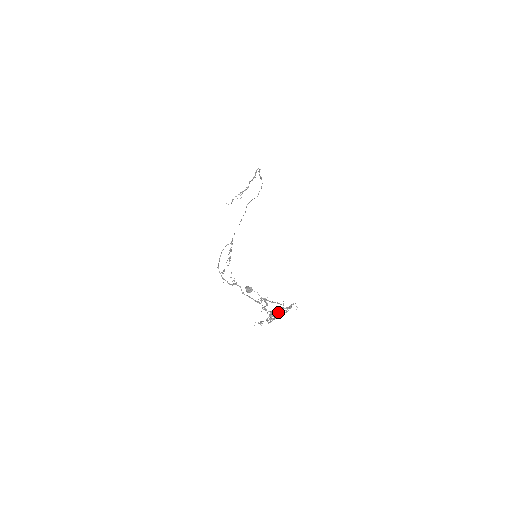
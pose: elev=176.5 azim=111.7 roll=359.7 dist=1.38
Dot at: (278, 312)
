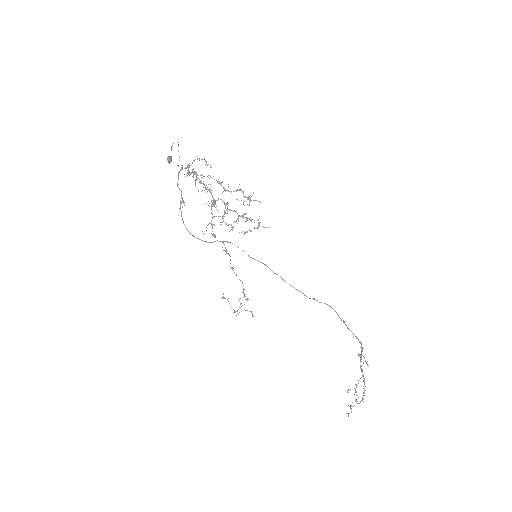
Dot at: occluded
